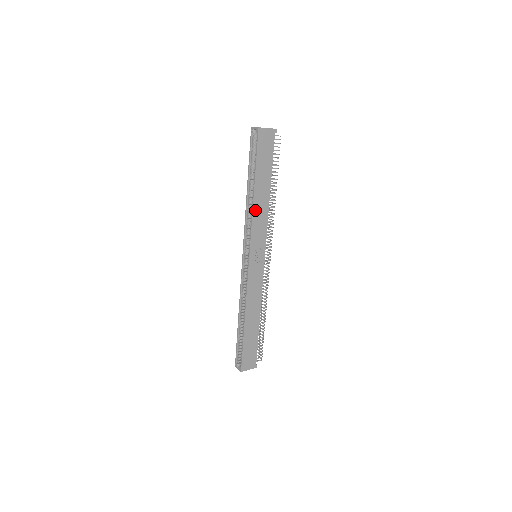
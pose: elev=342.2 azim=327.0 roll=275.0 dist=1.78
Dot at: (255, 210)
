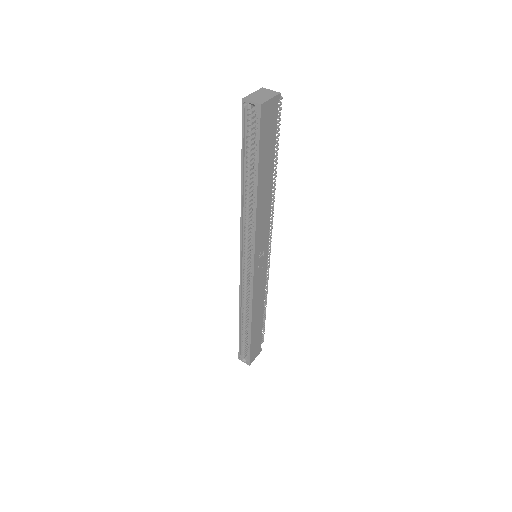
Dot at: (258, 213)
